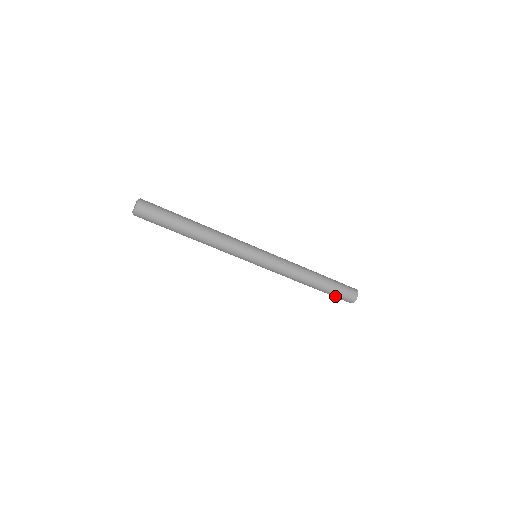
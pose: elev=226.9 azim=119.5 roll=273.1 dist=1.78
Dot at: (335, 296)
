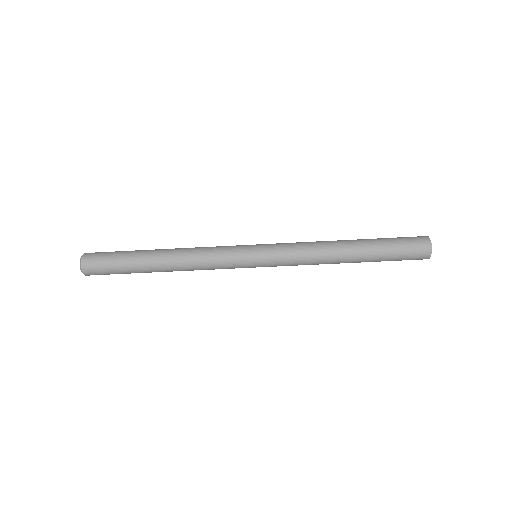
Dot at: (395, 260)
